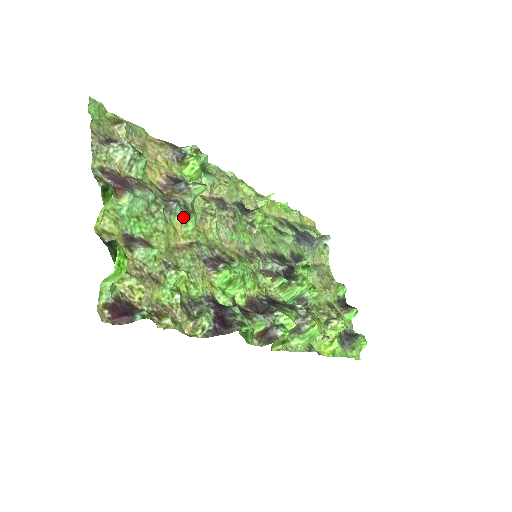
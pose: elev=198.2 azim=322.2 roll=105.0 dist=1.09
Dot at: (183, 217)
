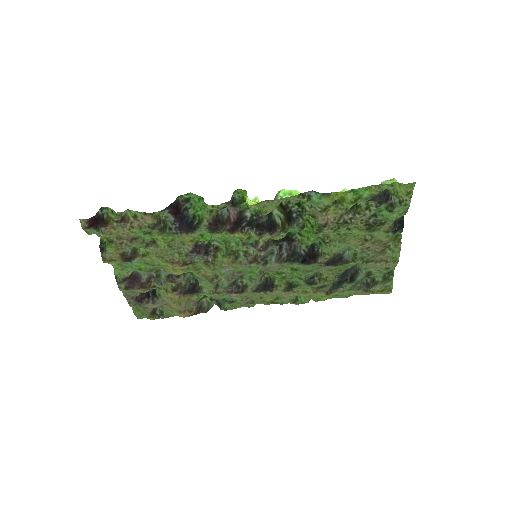
Dot at: occluded
